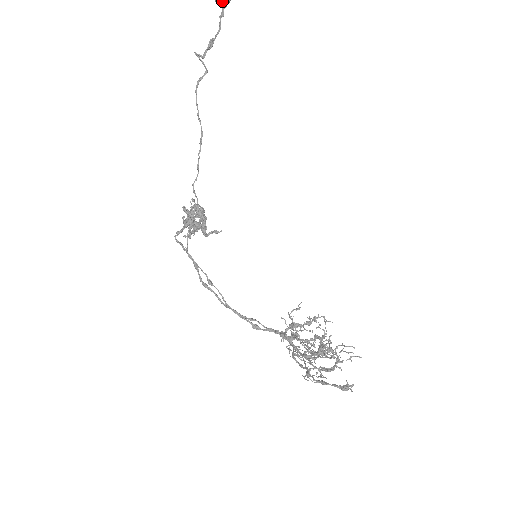
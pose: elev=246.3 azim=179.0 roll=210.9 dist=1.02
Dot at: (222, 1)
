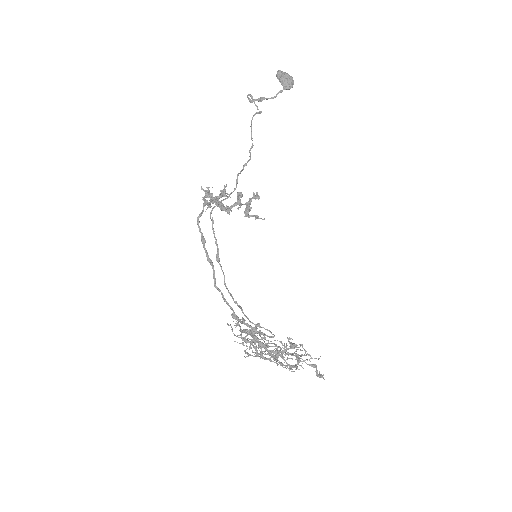
Dot at: (287, 85)
